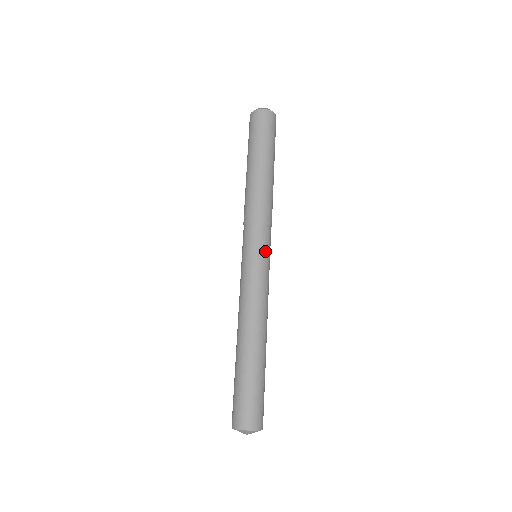
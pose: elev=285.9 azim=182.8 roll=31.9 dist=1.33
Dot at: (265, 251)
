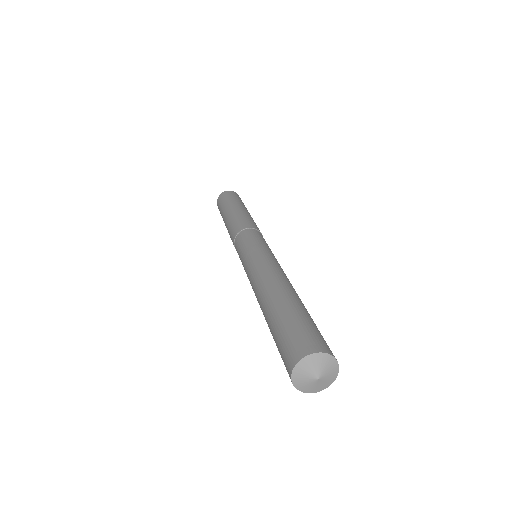
Dot at: occluded
